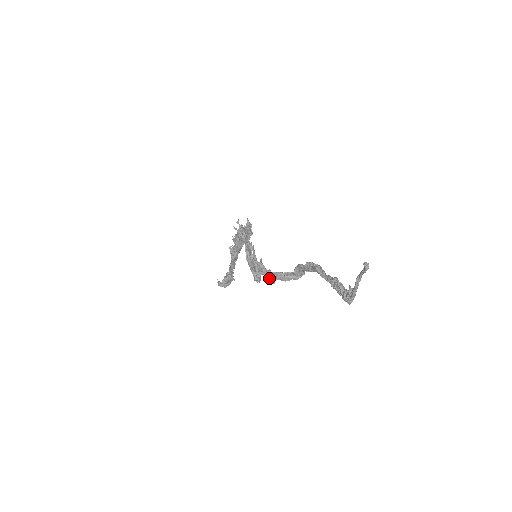
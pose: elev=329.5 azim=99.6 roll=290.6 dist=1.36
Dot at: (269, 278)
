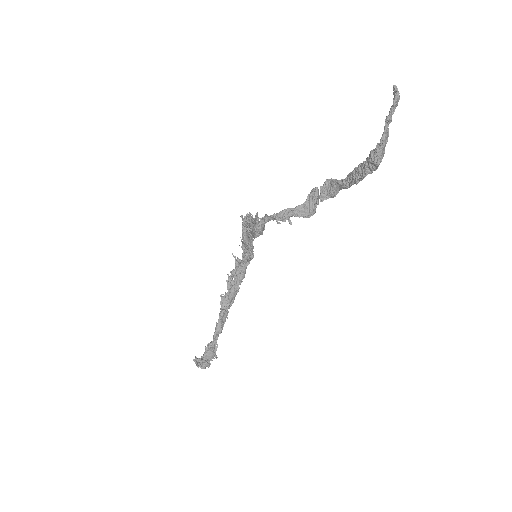
Dot at: (274, 217)
